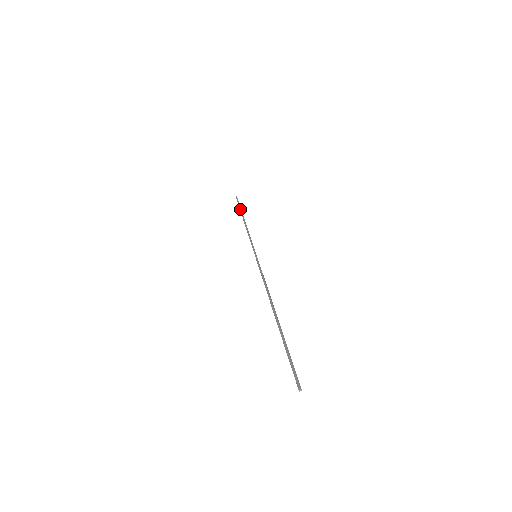
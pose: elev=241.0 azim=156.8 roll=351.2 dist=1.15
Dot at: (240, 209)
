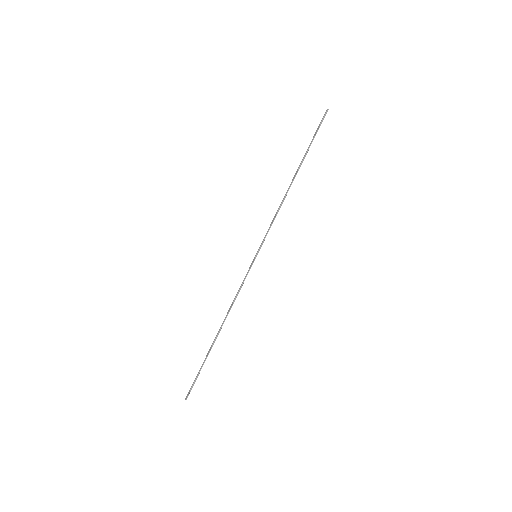
Dot at: occluded
